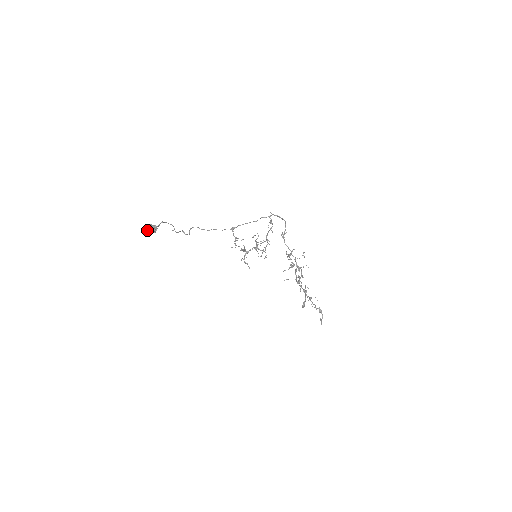
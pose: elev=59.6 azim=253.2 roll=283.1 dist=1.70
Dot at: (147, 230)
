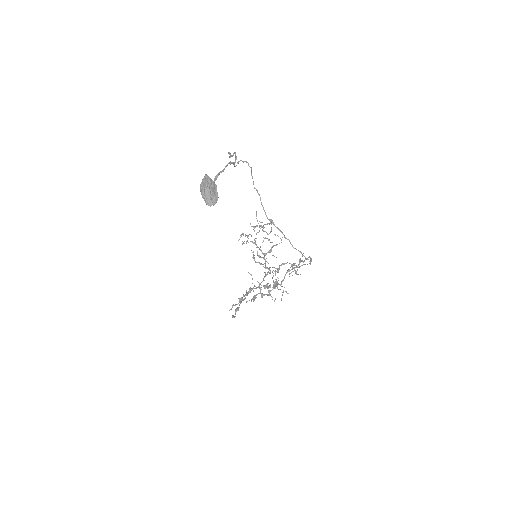
Dot at: (206, 192)
